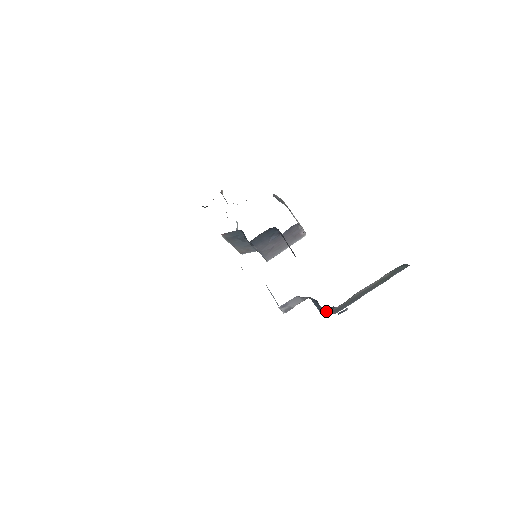
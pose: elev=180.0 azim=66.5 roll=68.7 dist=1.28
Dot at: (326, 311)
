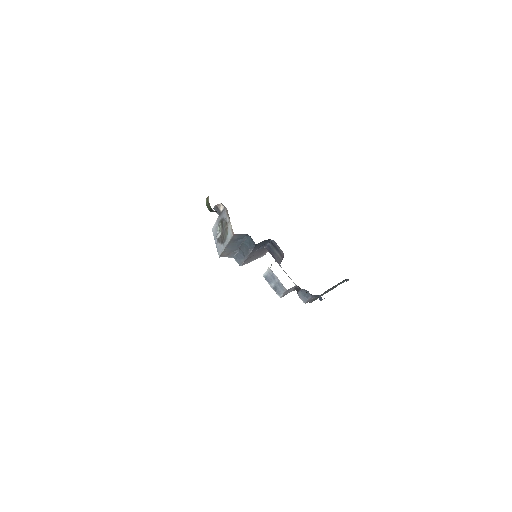
Dot at: (310, 299)
